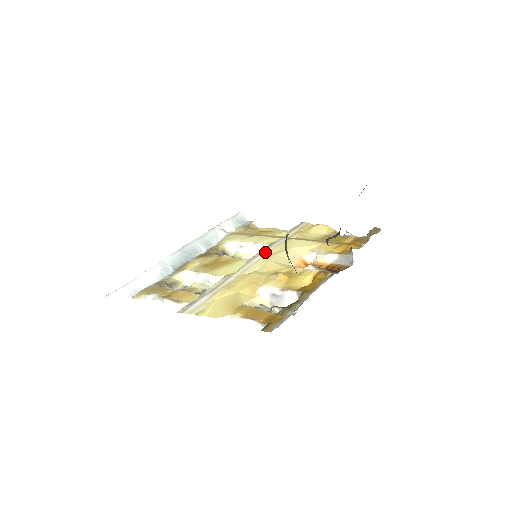
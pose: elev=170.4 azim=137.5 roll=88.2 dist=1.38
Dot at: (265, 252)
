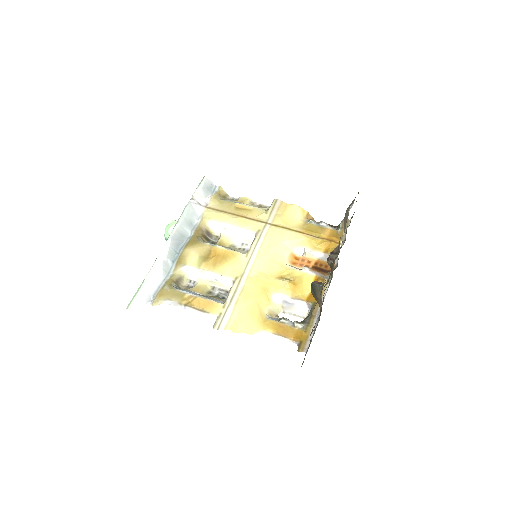
Dot at: (258, 246)
